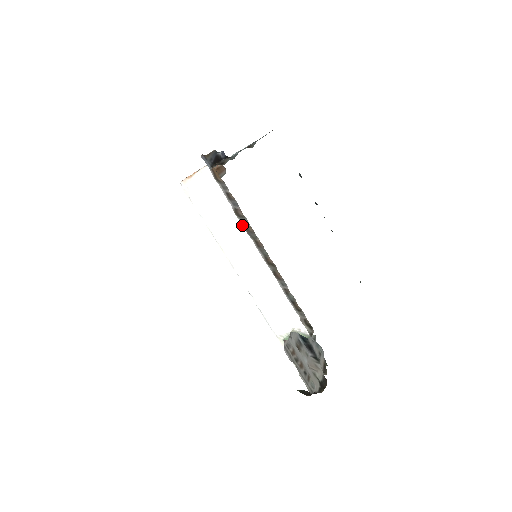
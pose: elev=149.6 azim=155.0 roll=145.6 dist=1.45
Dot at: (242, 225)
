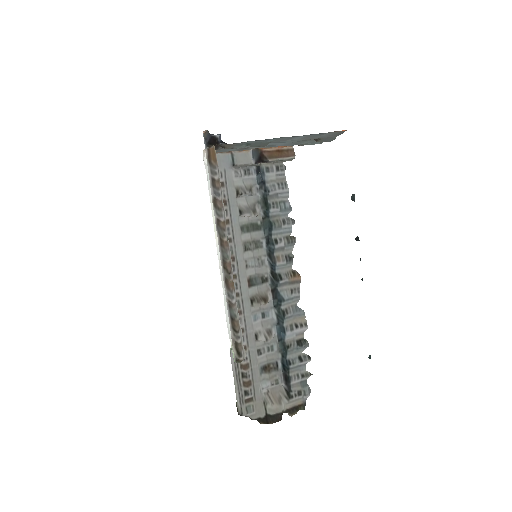
Dot at: occluded
